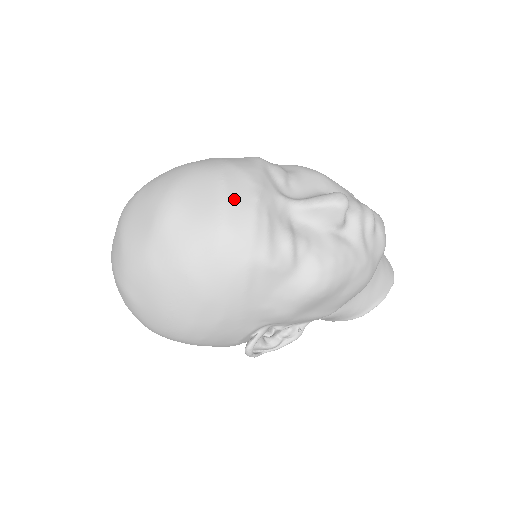
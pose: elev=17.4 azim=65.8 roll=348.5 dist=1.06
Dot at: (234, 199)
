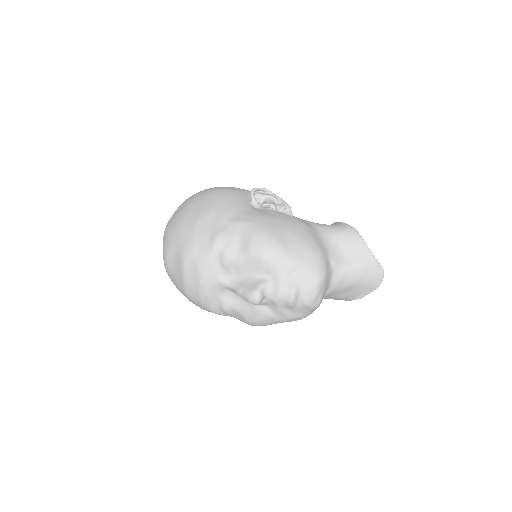
Dot at: (189, 283)
